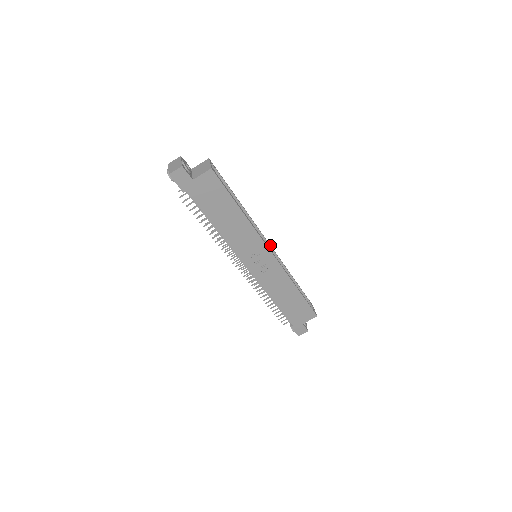
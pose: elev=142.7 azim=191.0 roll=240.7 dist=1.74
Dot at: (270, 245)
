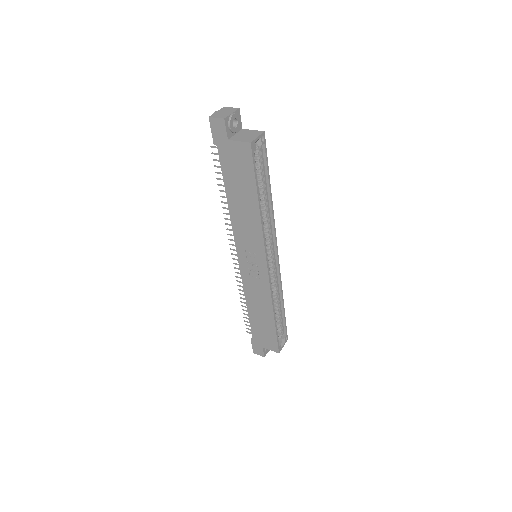
Dot at: (278, 258)
